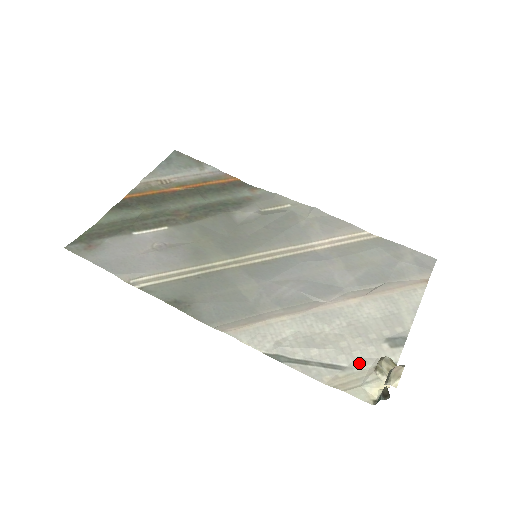
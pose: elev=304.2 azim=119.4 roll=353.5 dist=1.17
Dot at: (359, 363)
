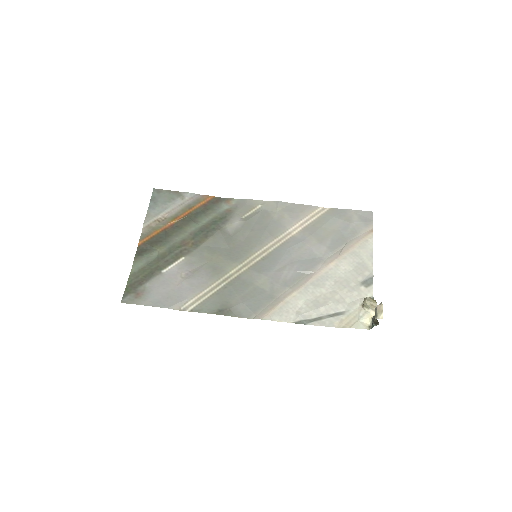
Dot at: (351, 306)
